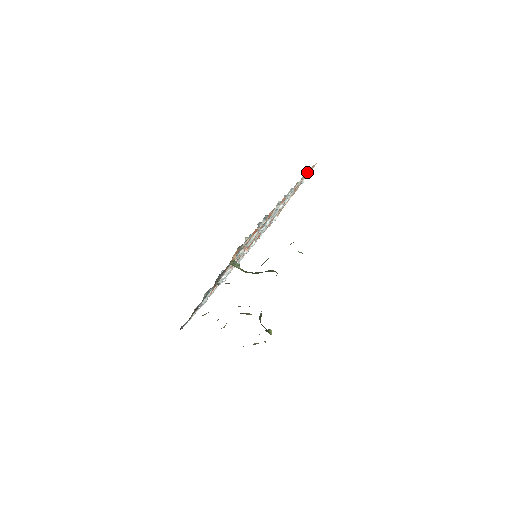
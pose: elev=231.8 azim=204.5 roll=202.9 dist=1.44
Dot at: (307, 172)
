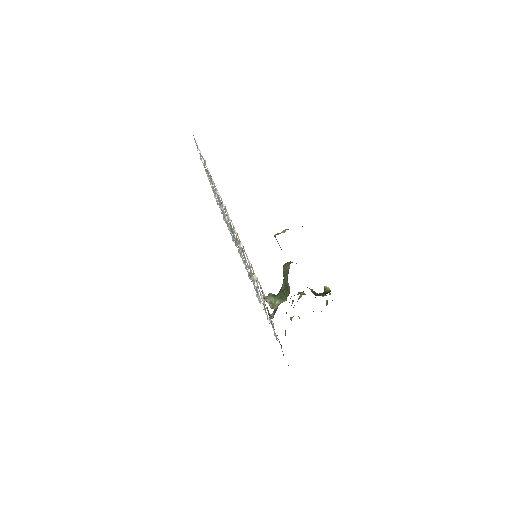
Dot at: occluded
